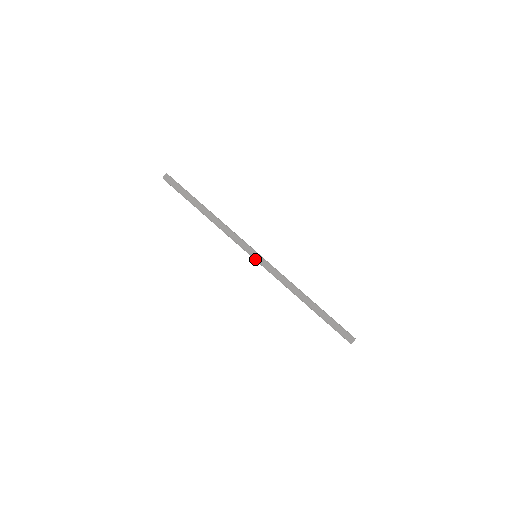
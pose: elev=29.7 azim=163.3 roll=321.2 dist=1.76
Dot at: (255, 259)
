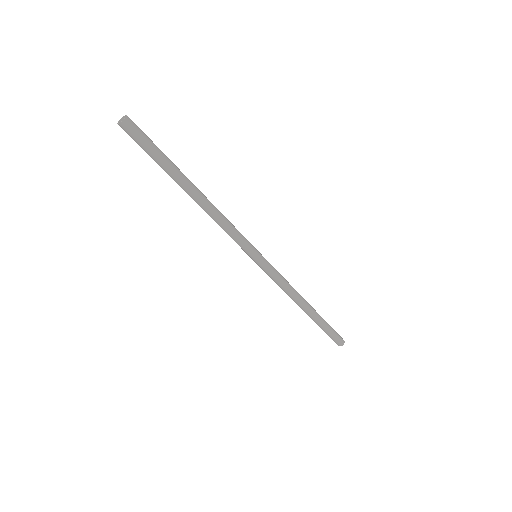
Dot at: (256, 261)
